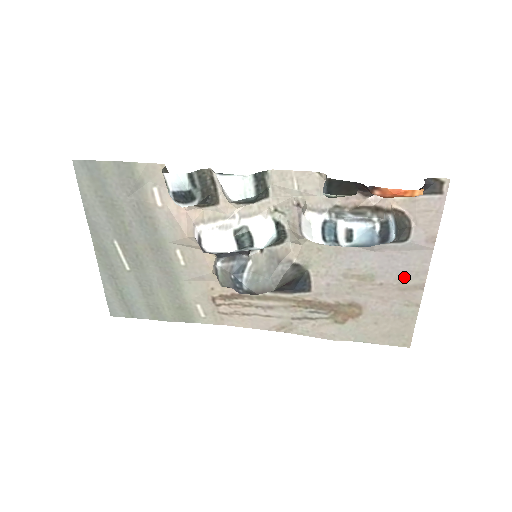
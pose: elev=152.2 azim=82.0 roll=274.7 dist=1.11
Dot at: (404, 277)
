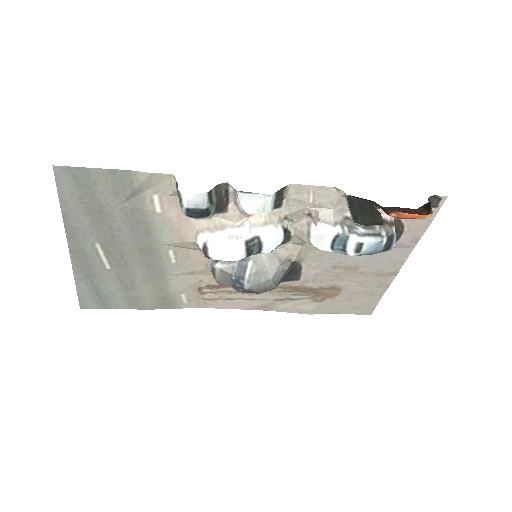
Dot at: (384, 267)
